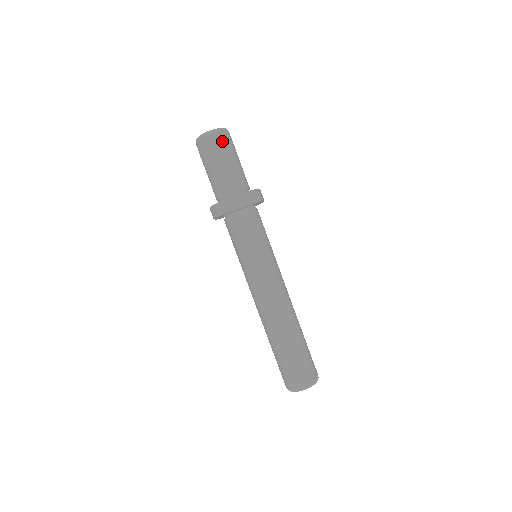
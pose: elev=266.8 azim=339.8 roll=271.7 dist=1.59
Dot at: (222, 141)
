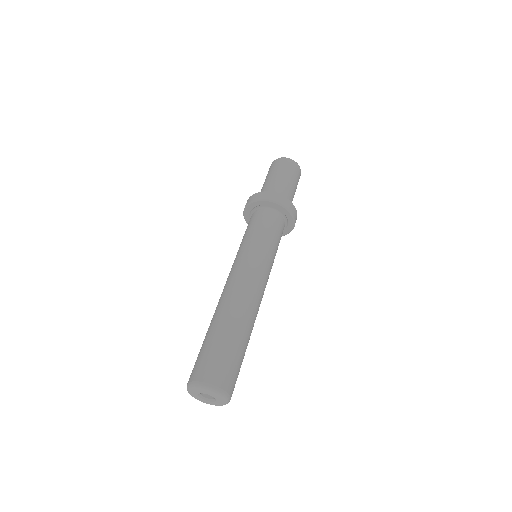
Dot at: (295, 169)
